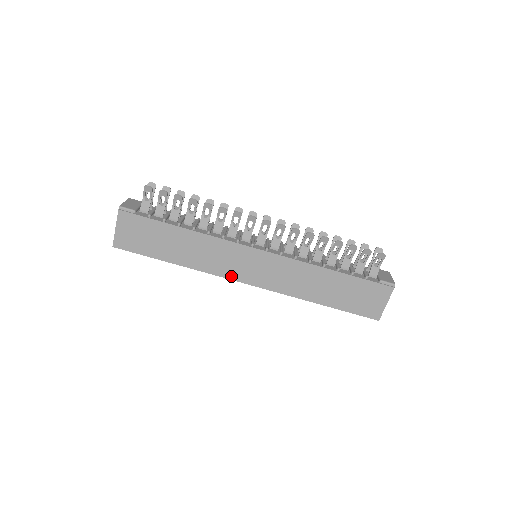
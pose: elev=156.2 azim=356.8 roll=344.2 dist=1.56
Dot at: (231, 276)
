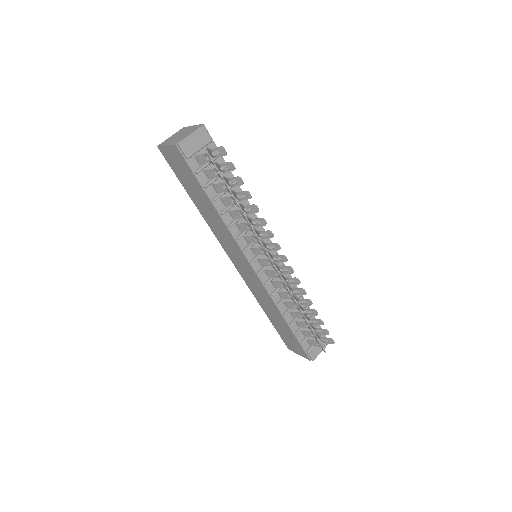
Dot at: (225, 249)
